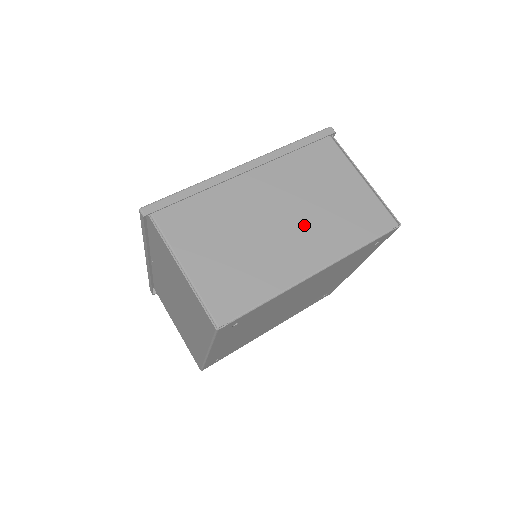
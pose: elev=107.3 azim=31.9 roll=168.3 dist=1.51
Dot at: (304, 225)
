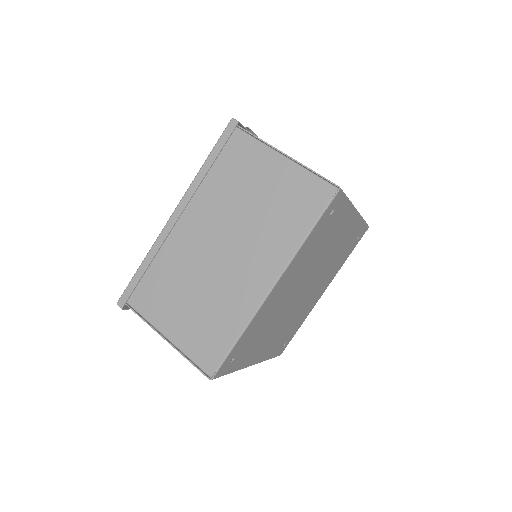
Dot at: (245, 244)
